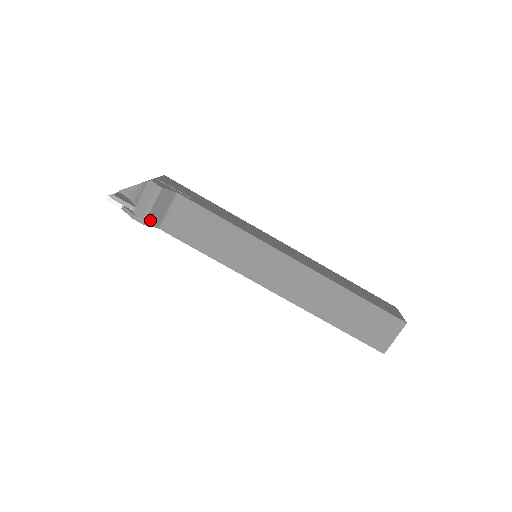
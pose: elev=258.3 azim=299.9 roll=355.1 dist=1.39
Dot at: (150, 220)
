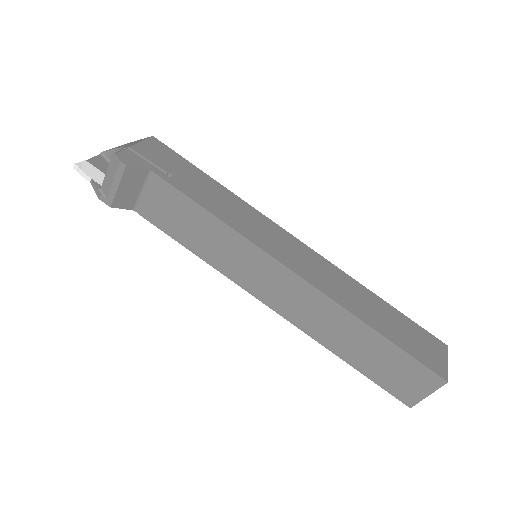
Dot at: (119, 202)
